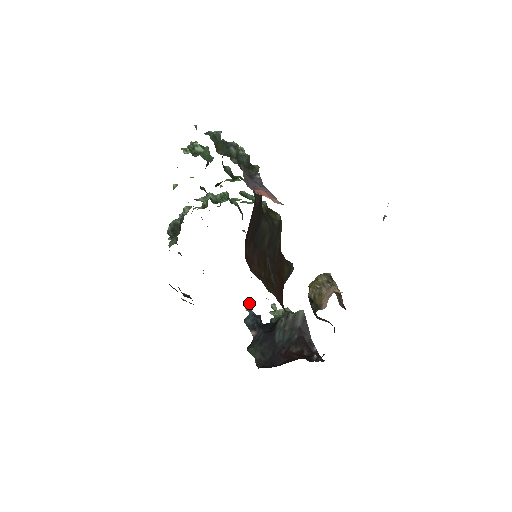
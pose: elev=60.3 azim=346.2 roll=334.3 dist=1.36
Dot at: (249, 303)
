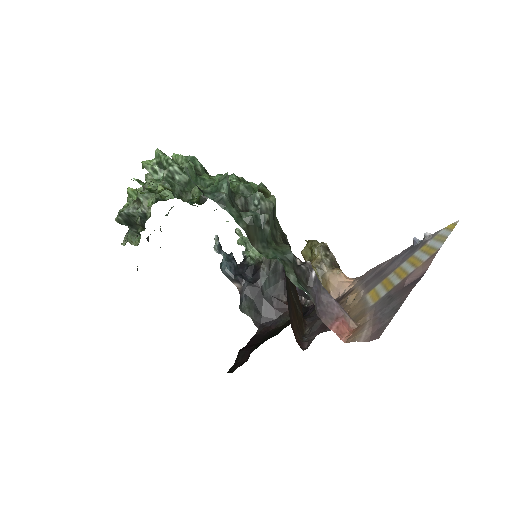
Dot at: (217, 244)
